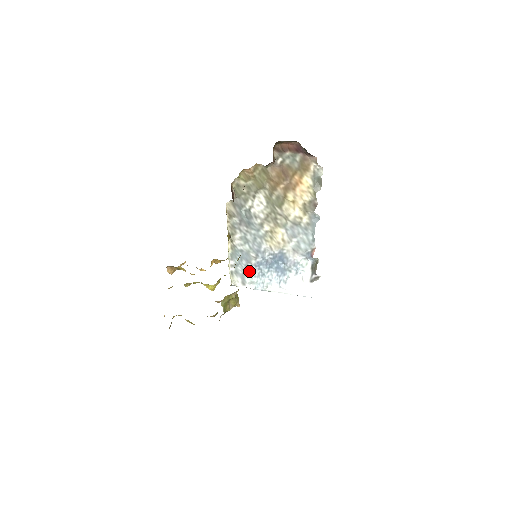
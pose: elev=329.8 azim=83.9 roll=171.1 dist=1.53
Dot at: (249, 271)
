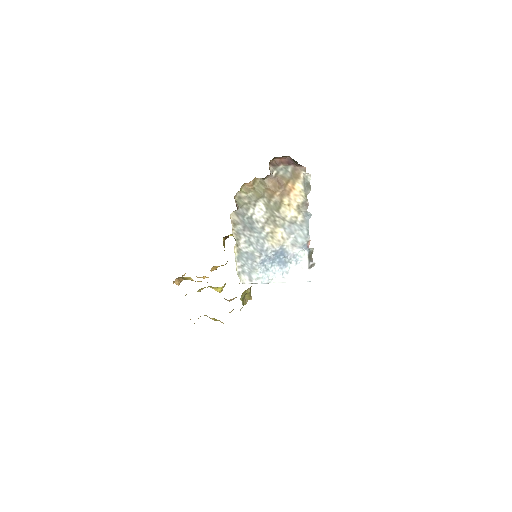
Dot at: (255, 269)
